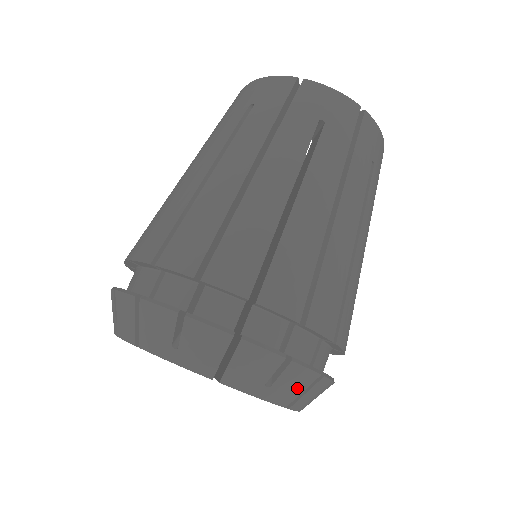
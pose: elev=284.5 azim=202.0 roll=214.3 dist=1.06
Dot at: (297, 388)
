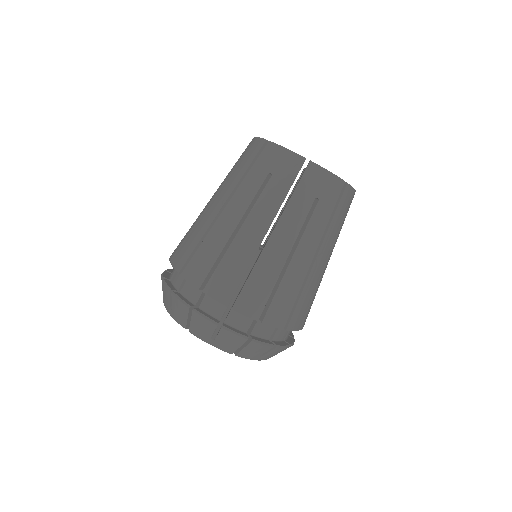
Dot at: (275, 354)
